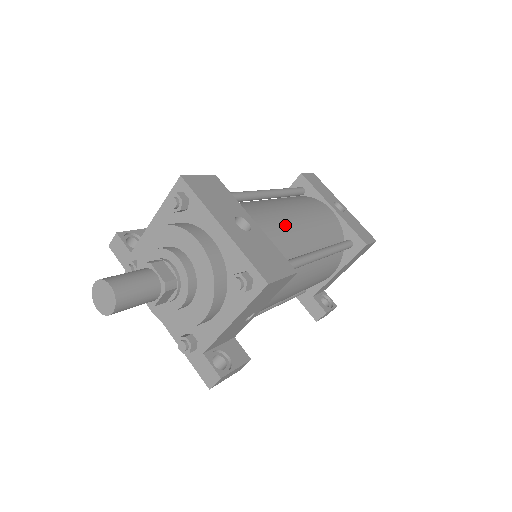
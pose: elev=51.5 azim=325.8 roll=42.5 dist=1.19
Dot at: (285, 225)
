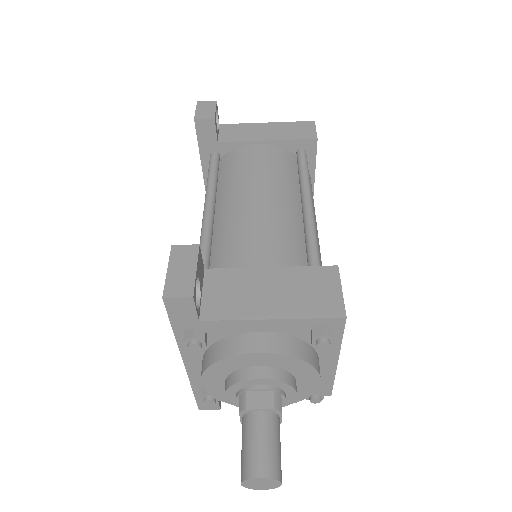
Dot at: occluded
